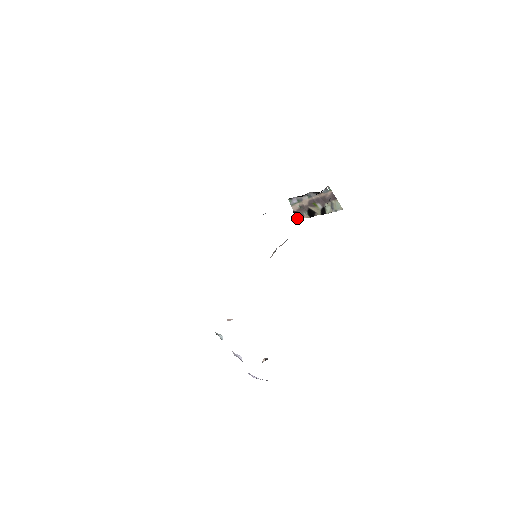
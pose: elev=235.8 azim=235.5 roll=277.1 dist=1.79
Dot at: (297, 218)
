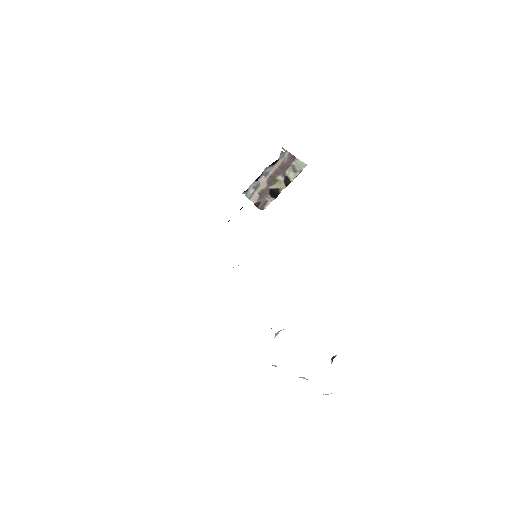
Dot at: (261, 209)
